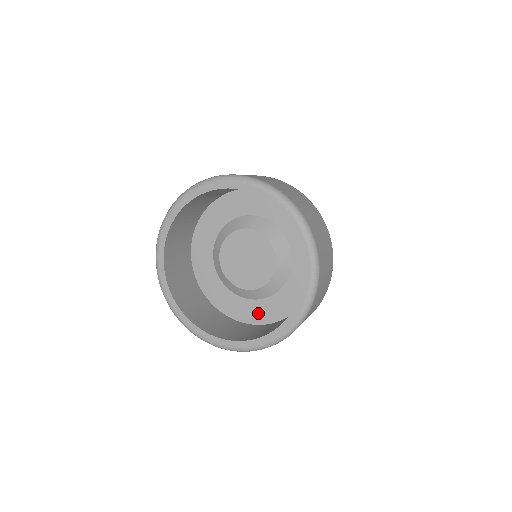
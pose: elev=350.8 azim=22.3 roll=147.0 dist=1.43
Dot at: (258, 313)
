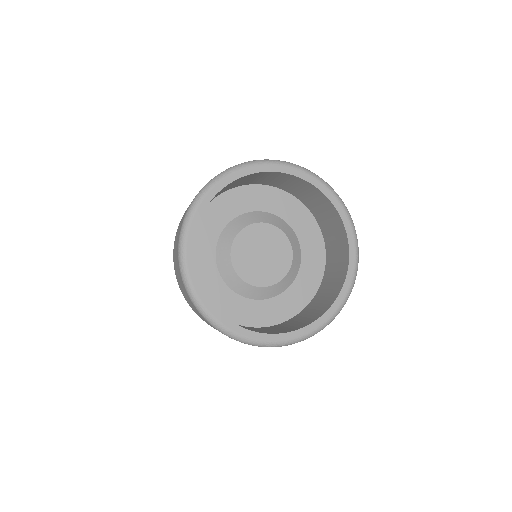
Dot at: (219, 298)
